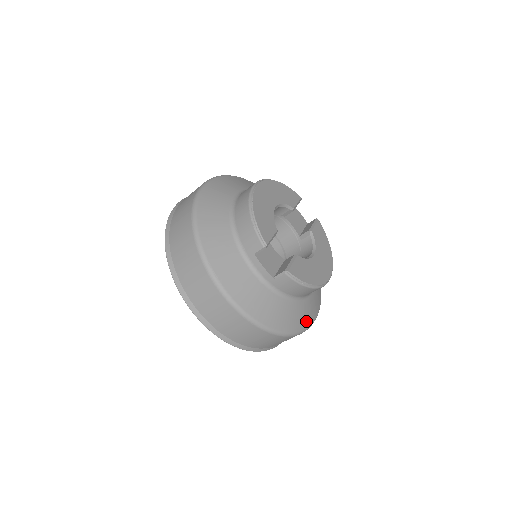
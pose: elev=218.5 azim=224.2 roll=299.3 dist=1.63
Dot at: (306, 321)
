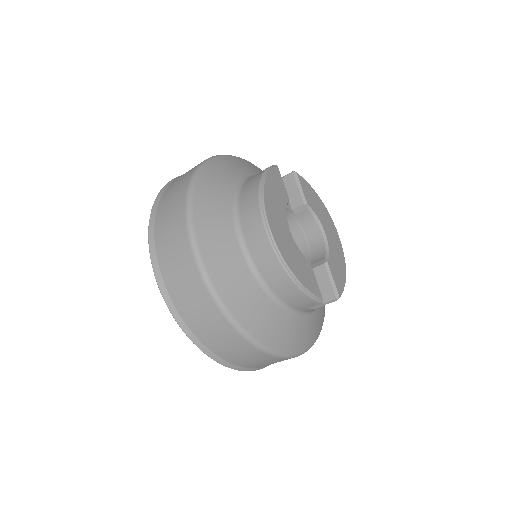
Dot at: occluded
